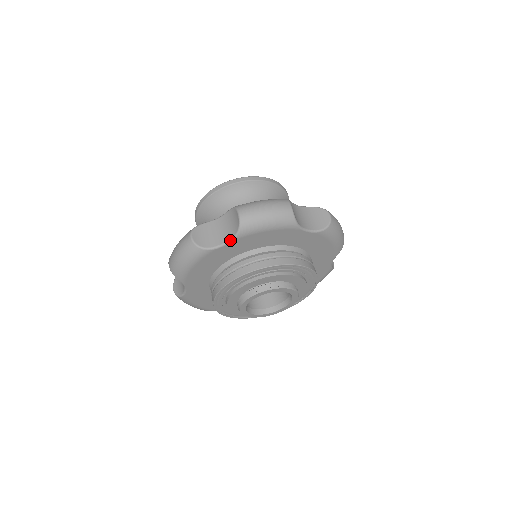
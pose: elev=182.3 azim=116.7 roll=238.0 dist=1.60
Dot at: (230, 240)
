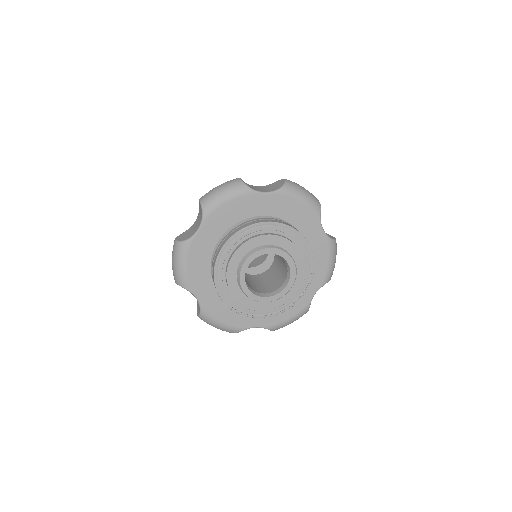
Dot at: (272, 191)
